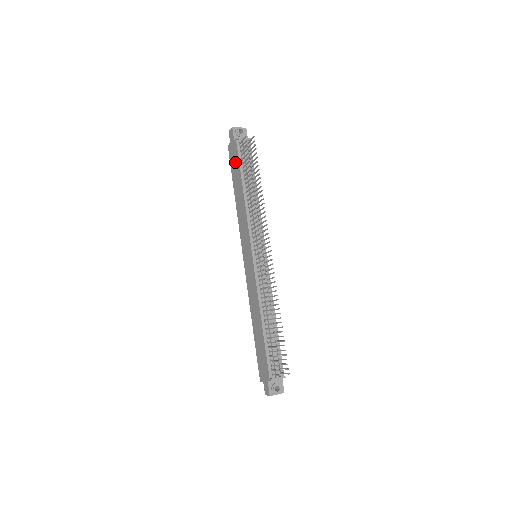
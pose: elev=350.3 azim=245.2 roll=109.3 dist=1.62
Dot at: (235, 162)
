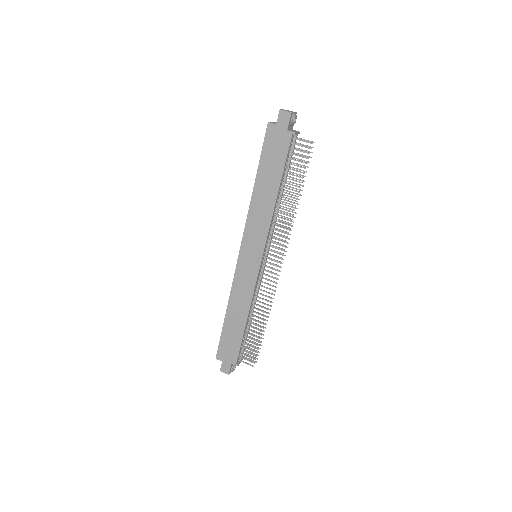
Dot at: (277, 154)
